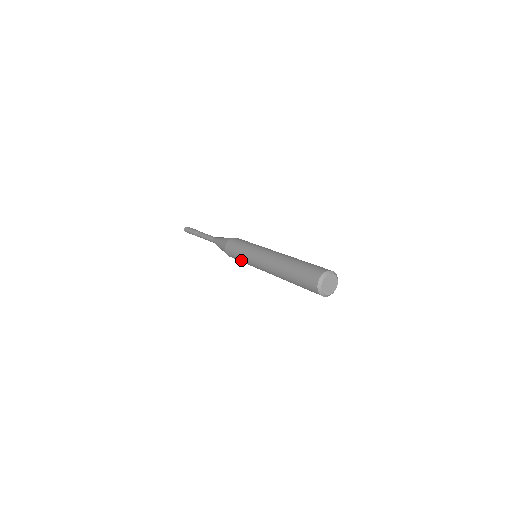
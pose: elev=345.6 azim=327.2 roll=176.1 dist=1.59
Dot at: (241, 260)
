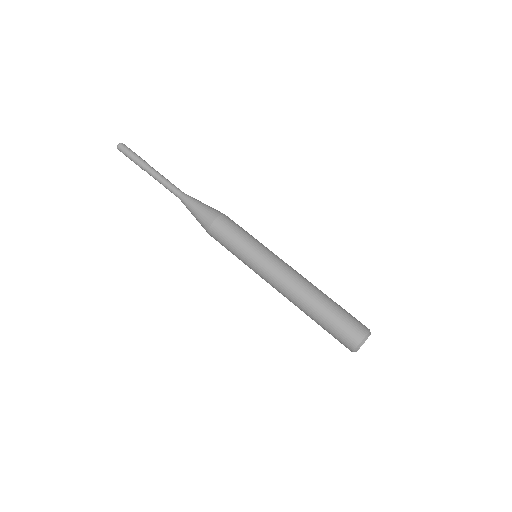
Dot at: occluded
